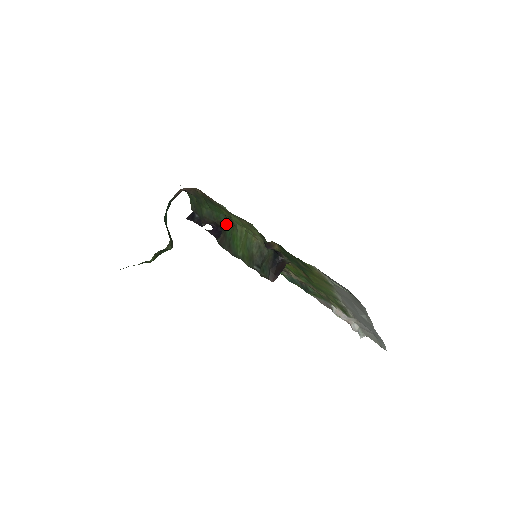
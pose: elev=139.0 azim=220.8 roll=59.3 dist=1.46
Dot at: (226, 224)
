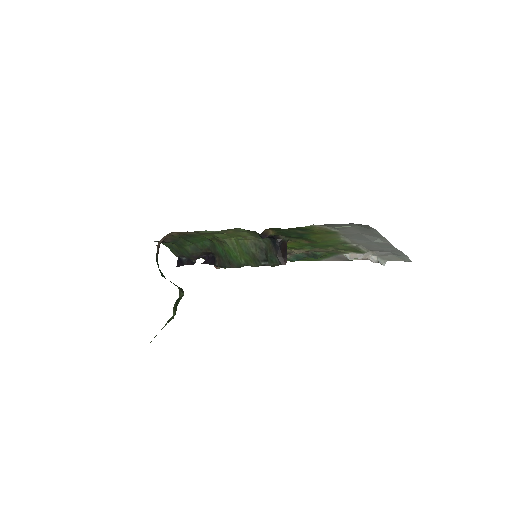
Dot at: (214, 246)
